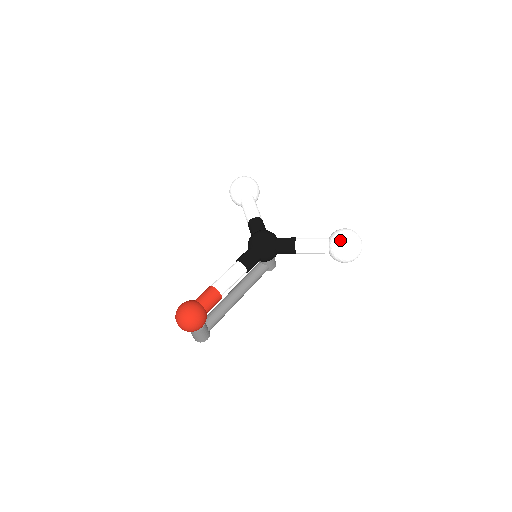
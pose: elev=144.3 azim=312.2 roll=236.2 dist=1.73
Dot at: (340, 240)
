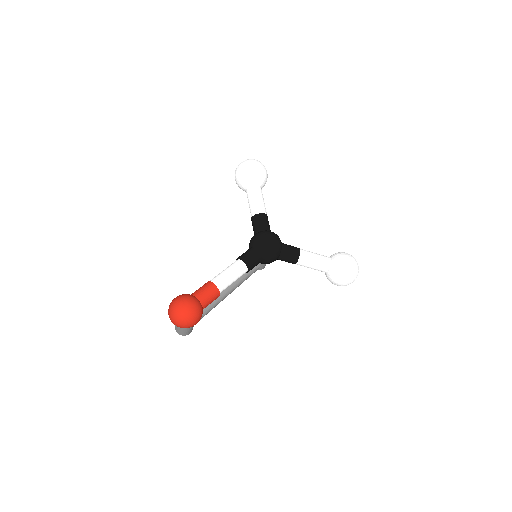
Dot at: (344, 266)
